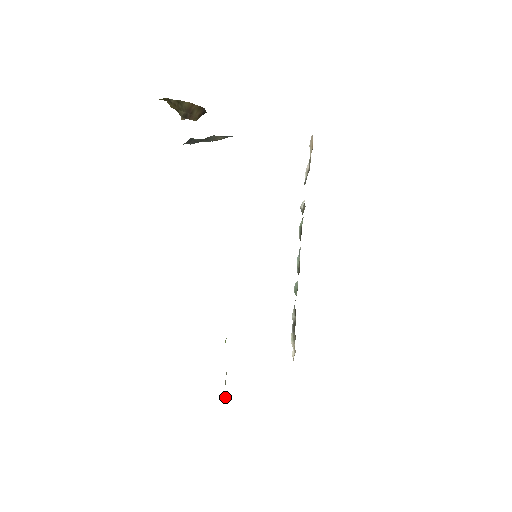
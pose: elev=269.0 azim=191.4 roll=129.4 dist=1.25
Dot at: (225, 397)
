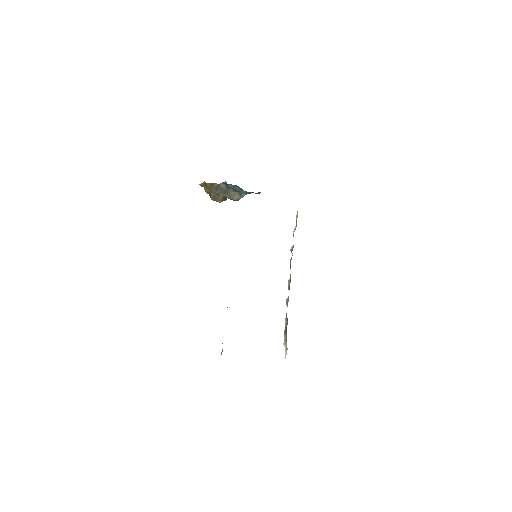
Dot at: (221, 353)
